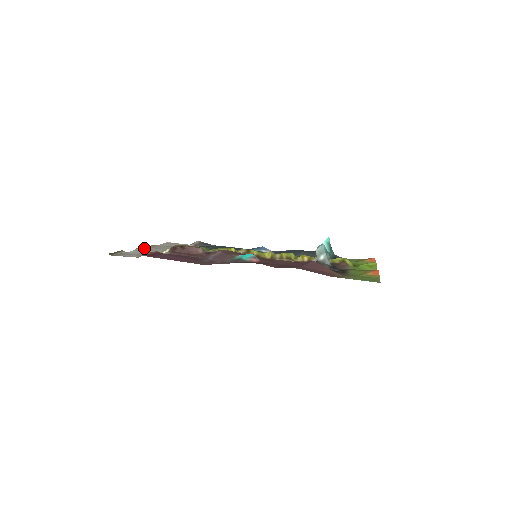
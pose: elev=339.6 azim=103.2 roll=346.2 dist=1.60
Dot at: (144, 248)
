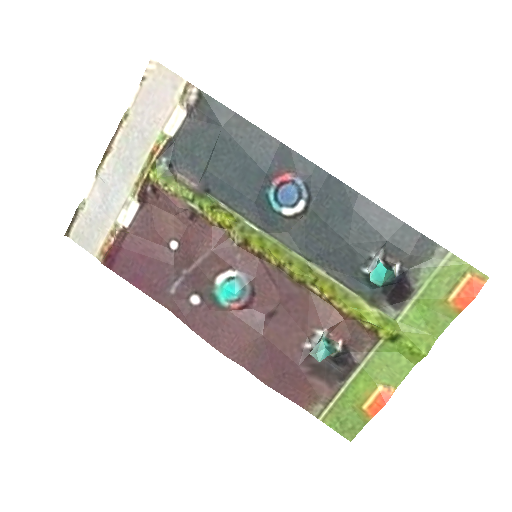
Dot at: (107, 159)
